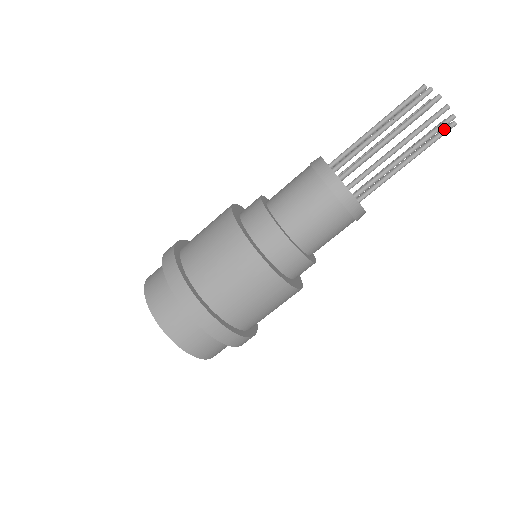
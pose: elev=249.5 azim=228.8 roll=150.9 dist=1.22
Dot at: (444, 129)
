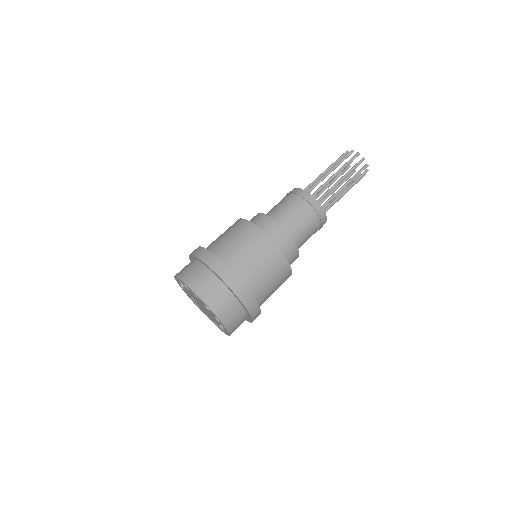
Dot at: (363, 173)
